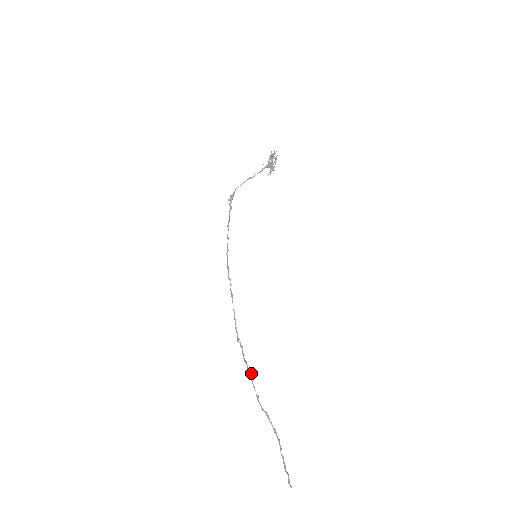
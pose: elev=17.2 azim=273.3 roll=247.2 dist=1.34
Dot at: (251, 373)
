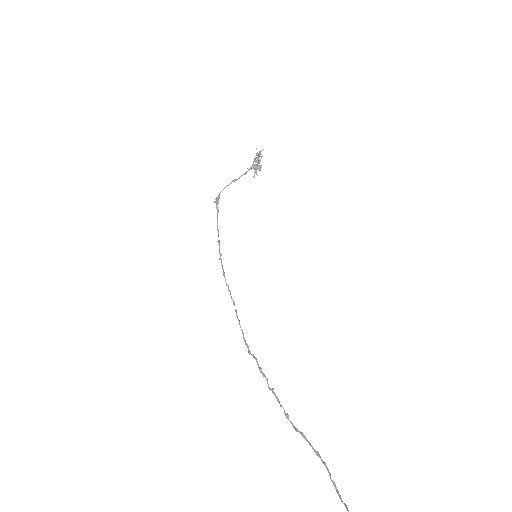
Dot at: (273, 388)
